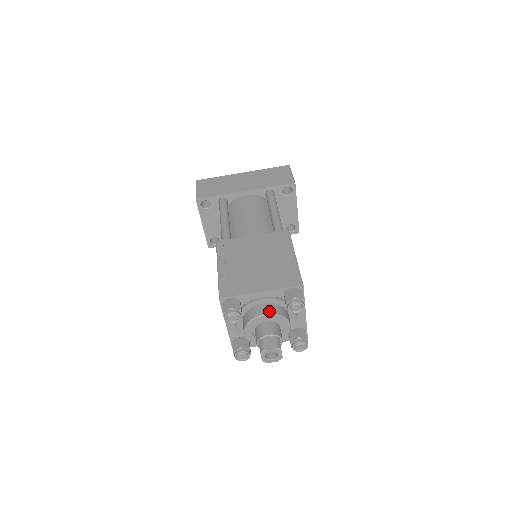
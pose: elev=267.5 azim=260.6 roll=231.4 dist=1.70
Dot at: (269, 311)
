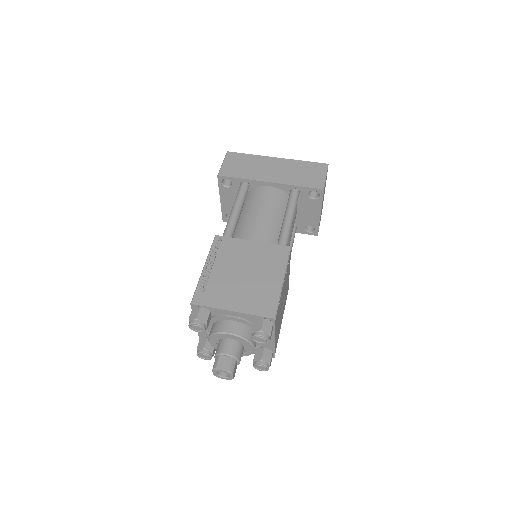
Dot at: (235, 331)
